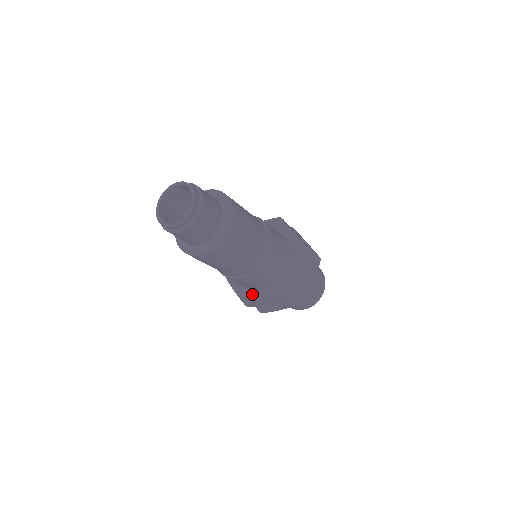
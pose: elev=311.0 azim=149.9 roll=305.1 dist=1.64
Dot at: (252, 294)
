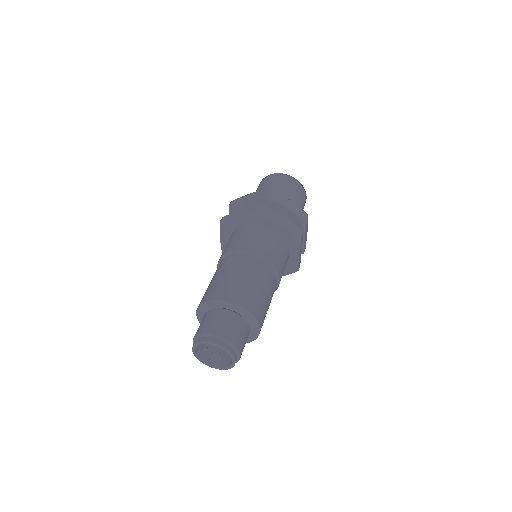
Dot at: occluded
